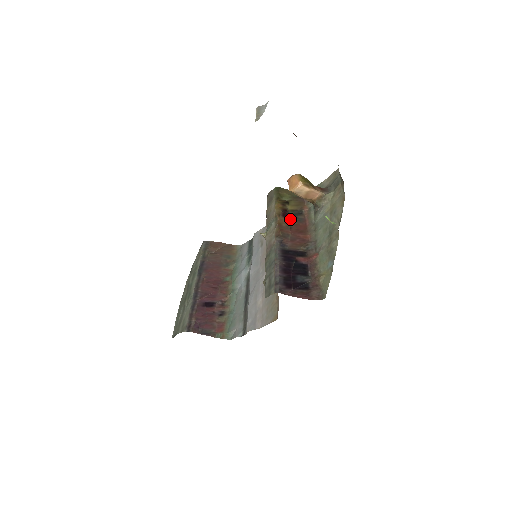
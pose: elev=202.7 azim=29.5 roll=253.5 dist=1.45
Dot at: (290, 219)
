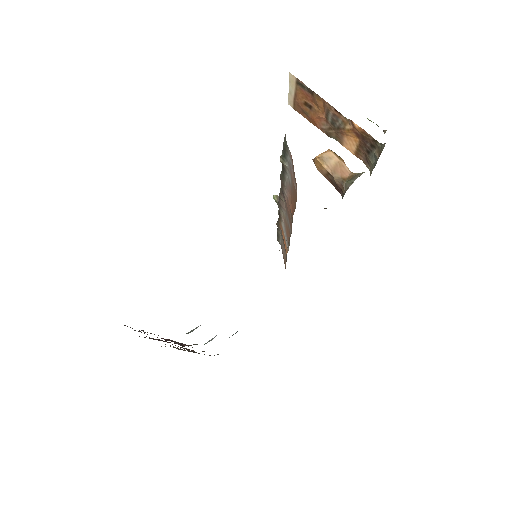
Dot at: occluded
